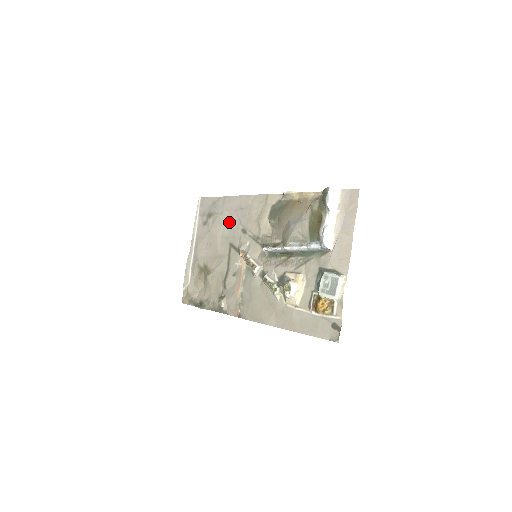
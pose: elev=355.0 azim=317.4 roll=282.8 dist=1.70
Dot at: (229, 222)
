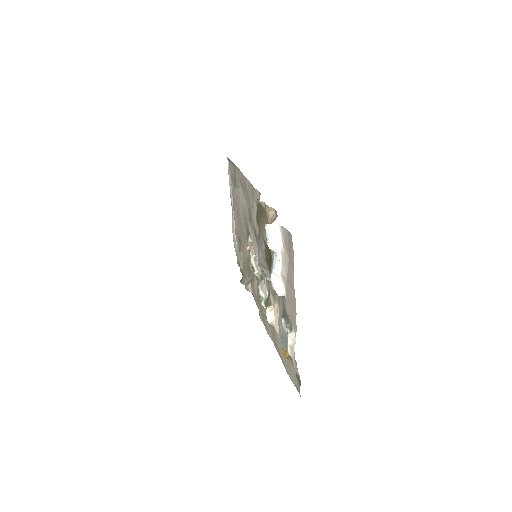
Dot at: (242, 201)
